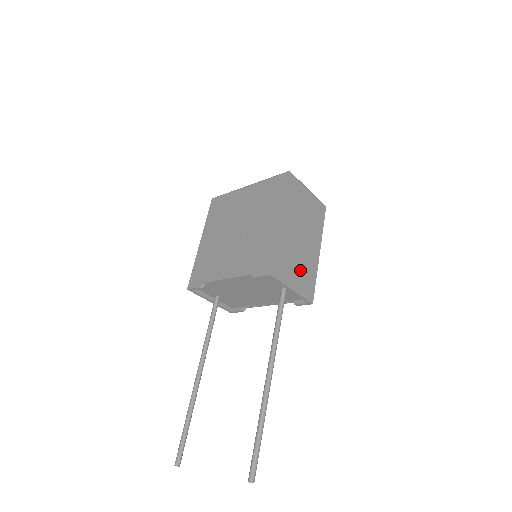
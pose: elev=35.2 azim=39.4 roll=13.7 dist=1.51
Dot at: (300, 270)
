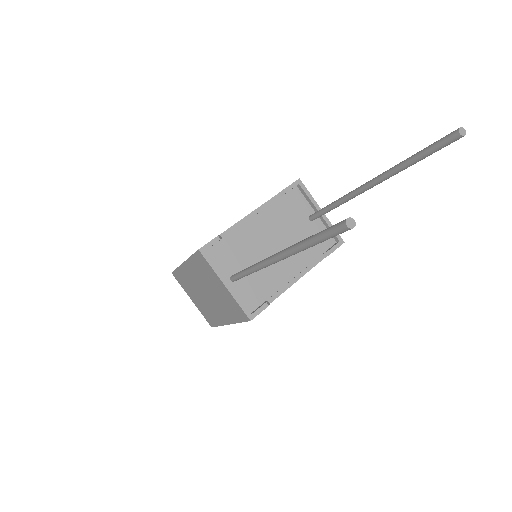
Dot at: occluded
